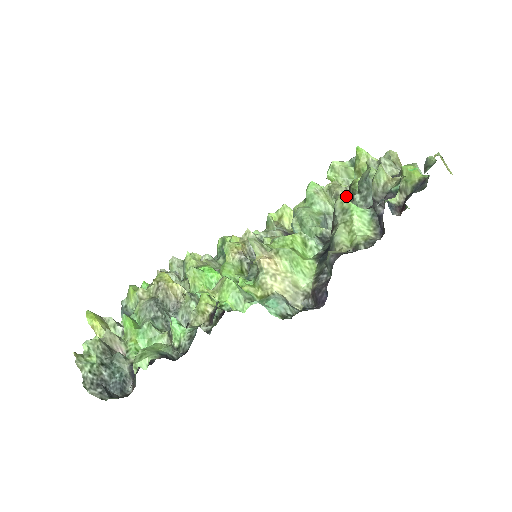
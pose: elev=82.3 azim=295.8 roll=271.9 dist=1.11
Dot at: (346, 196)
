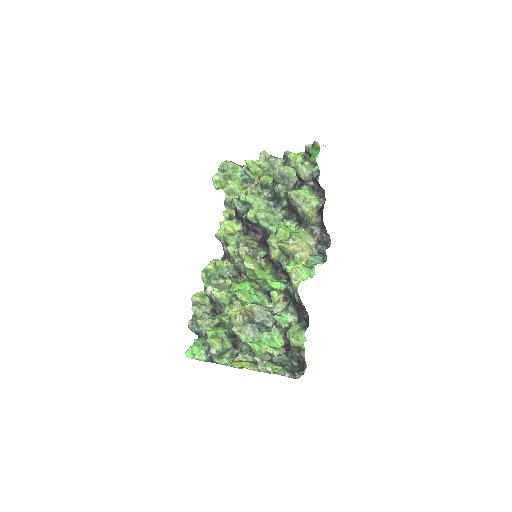
Dot at: (262, 190)
